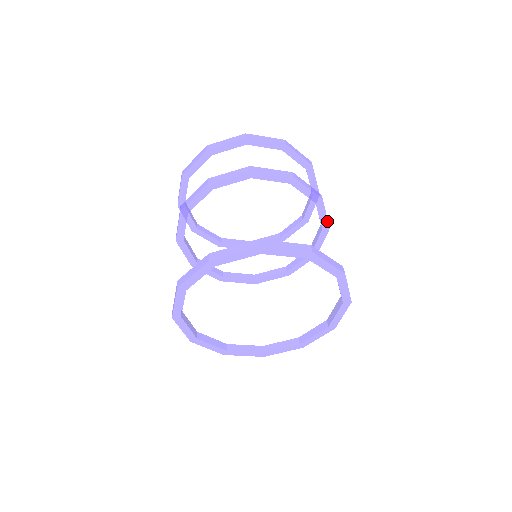
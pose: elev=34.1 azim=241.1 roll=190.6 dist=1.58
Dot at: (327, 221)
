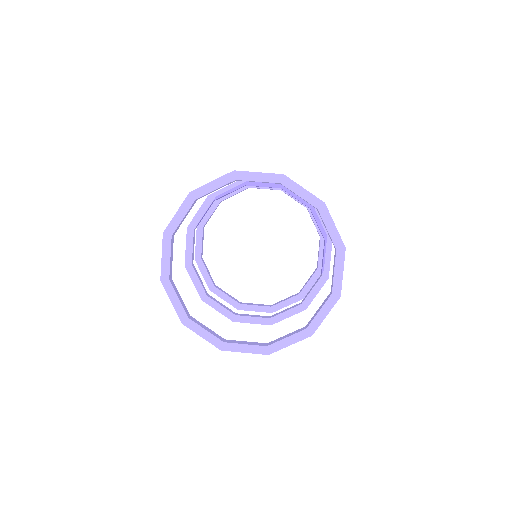
Dot at: occluded
